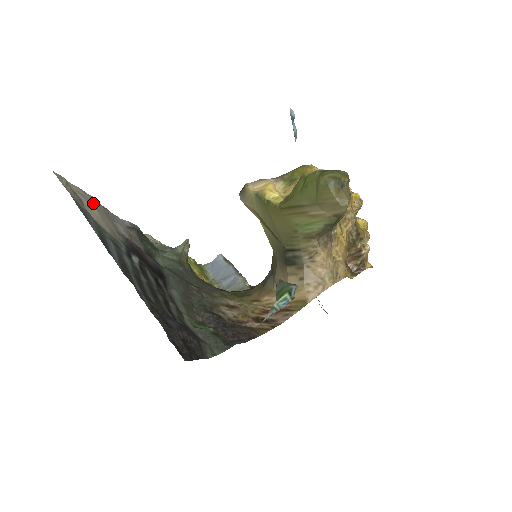
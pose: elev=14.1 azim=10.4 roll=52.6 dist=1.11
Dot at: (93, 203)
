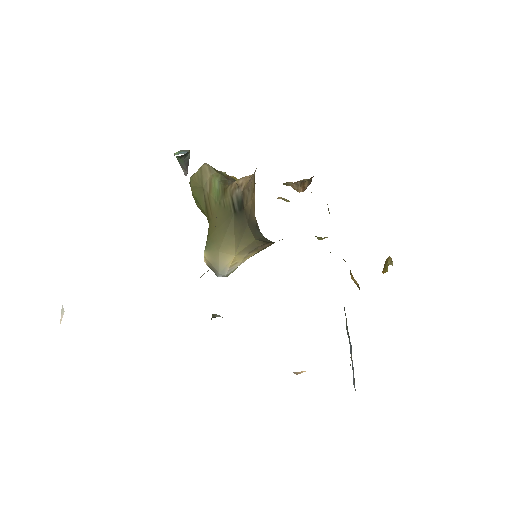
Dot at: occluded
